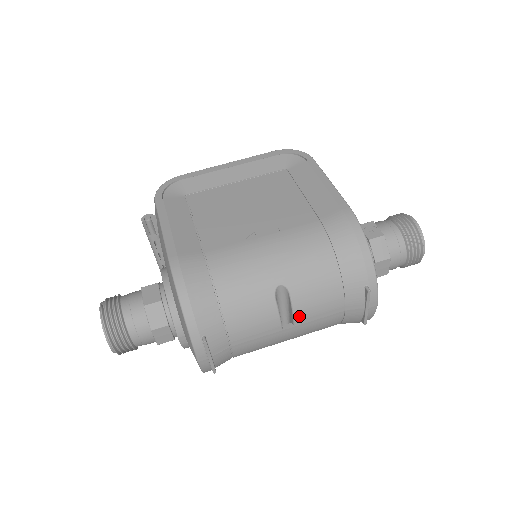
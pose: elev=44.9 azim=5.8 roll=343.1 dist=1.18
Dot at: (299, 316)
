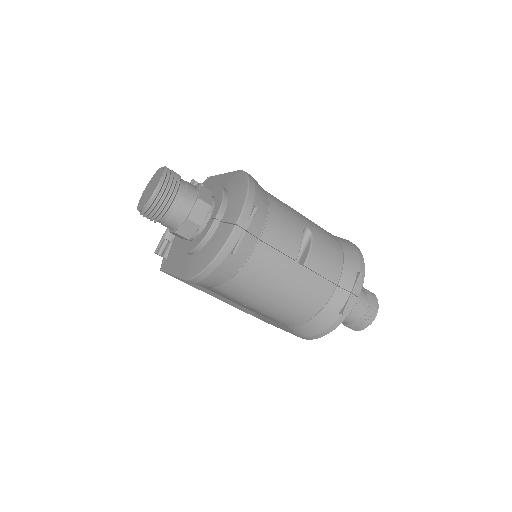
Dot at: (311, 259)
